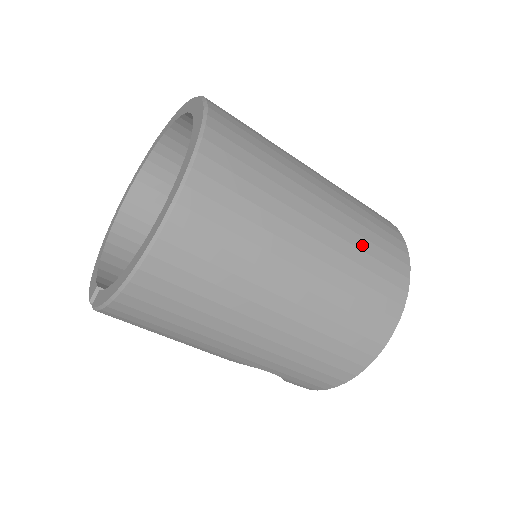
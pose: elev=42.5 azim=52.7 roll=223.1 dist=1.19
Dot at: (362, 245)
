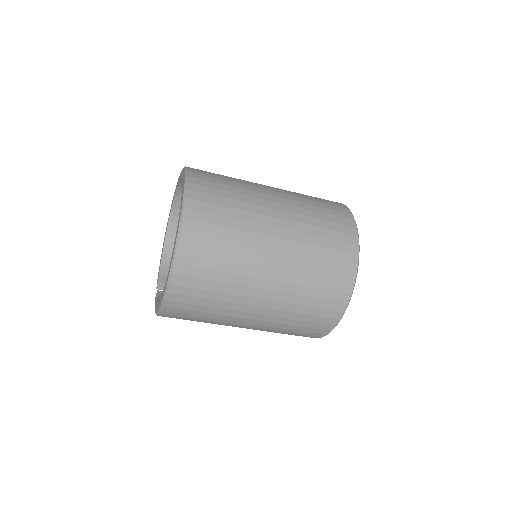
Dot at: (306, 282)
